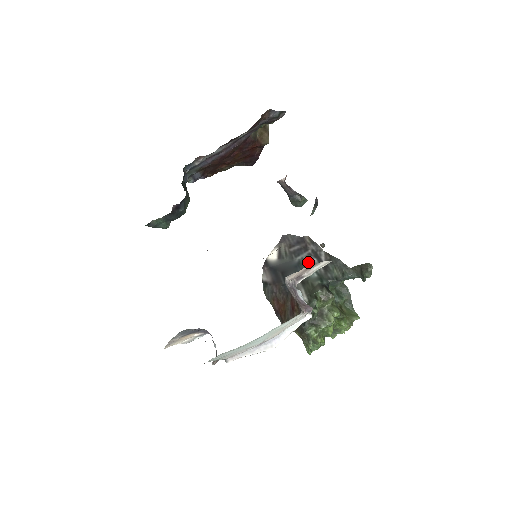
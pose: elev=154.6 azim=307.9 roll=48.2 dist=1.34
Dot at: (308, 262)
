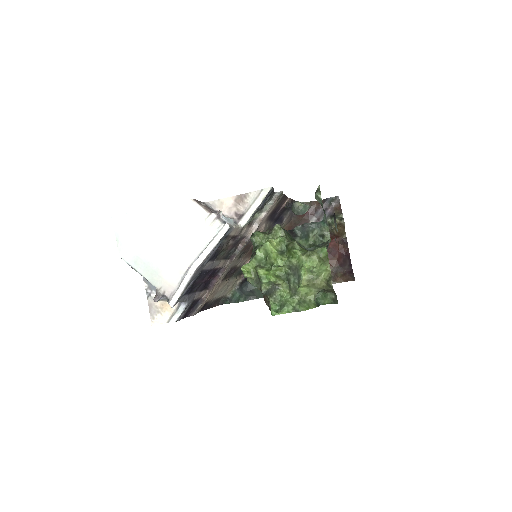
Dot at: occluded
